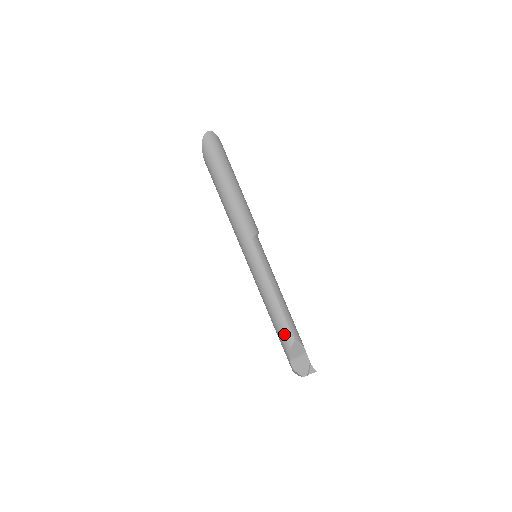
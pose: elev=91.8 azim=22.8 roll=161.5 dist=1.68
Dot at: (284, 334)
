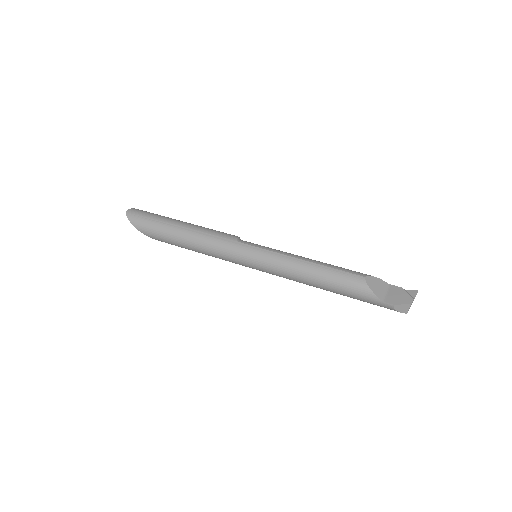
Dot at: (348, 282)
